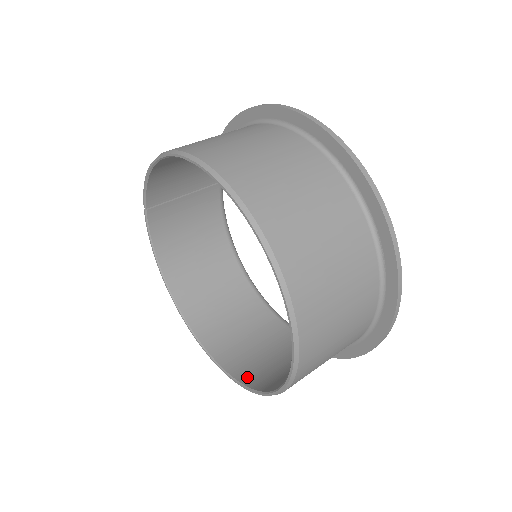
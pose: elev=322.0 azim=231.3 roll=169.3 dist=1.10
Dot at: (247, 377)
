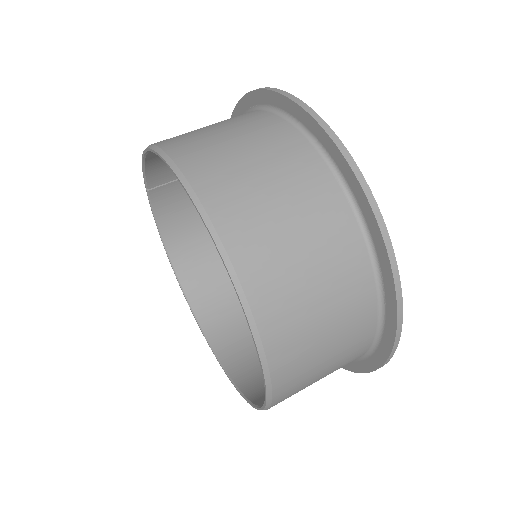
Dot at: (239, 374)
